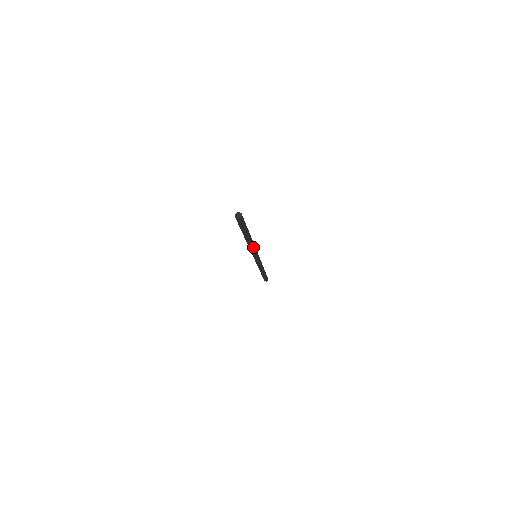
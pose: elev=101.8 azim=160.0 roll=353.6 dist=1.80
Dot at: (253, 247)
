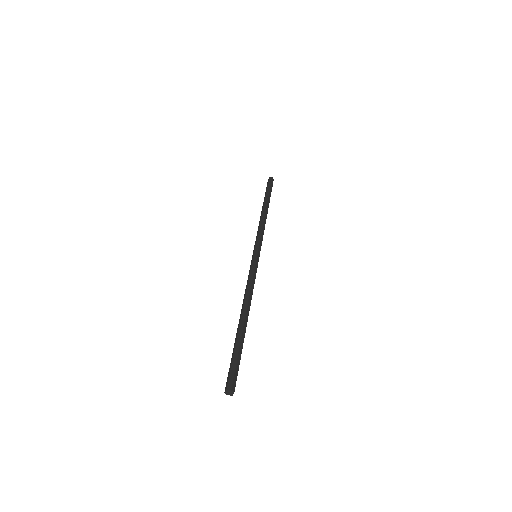
Dot at: occluded
